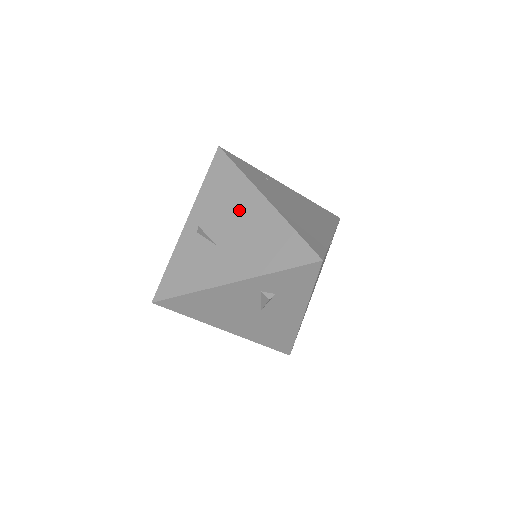
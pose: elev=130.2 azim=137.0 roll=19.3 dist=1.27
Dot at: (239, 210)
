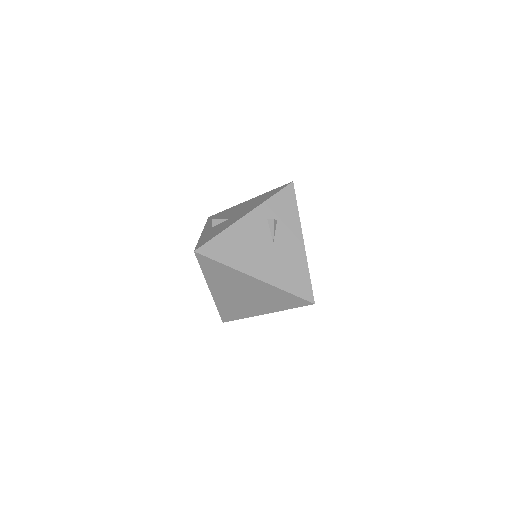
Dot at: (234, 210)
